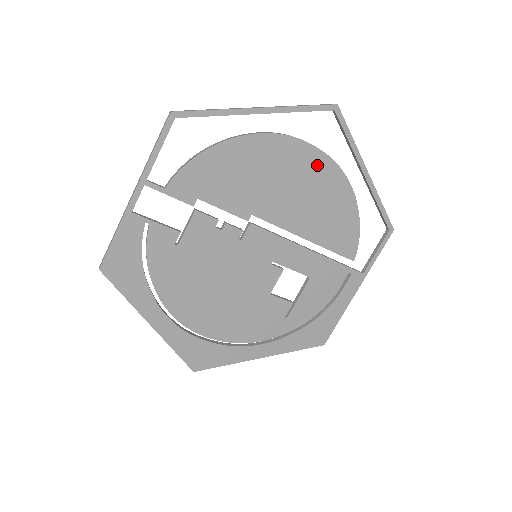
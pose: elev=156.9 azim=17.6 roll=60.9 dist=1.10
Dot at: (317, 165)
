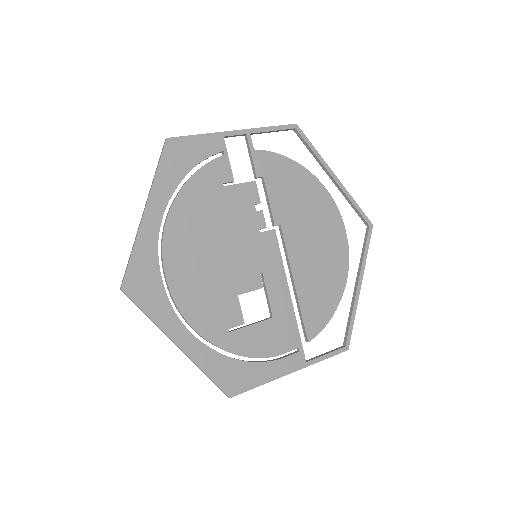
Dot at: (339, 244)
